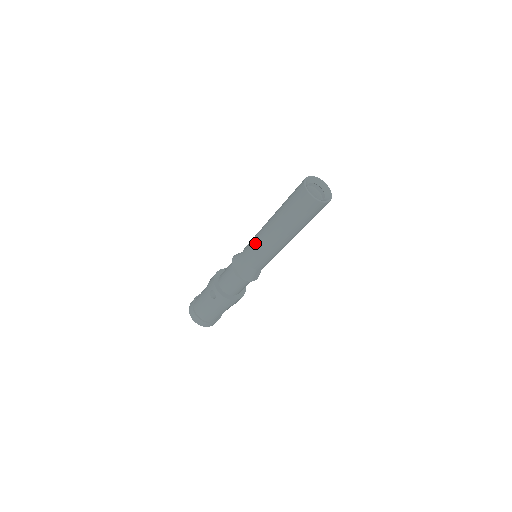
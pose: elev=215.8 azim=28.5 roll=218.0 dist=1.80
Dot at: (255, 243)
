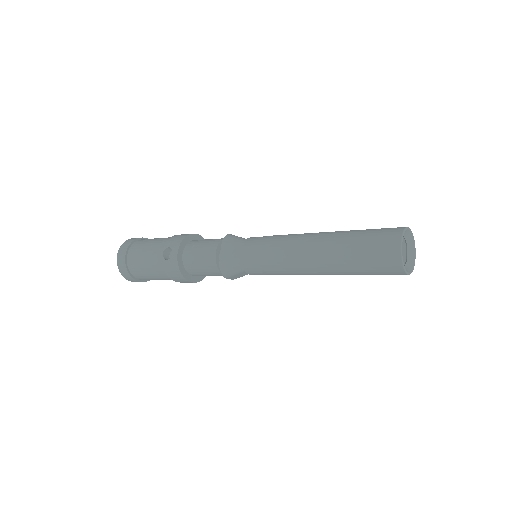
Dot at: (274, 243)
